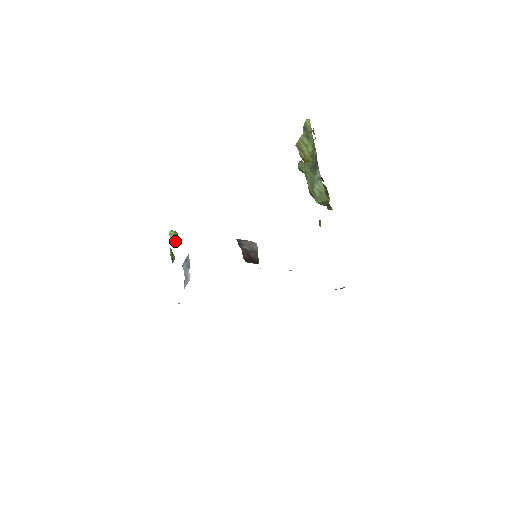
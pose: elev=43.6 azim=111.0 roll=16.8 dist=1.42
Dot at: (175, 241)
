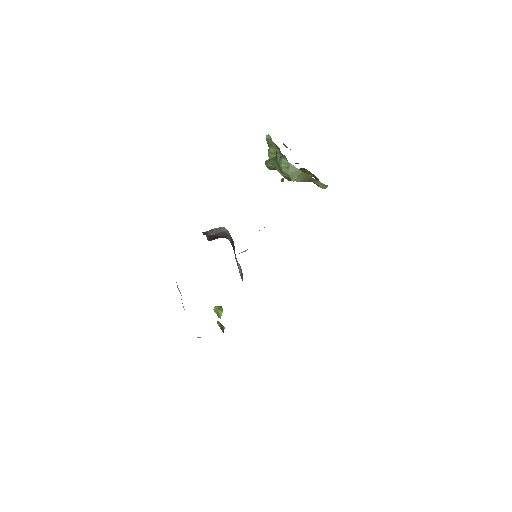
Dot at: (221, 314)
